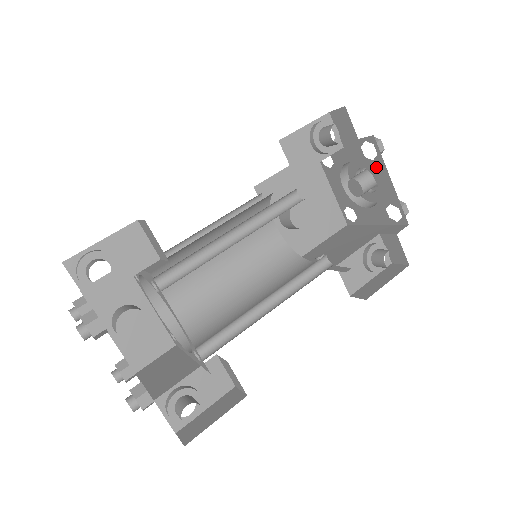
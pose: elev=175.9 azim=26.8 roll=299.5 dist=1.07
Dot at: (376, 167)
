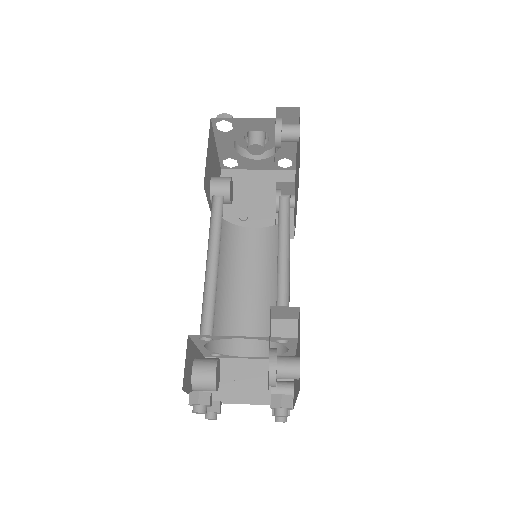
Dot at: occluded
